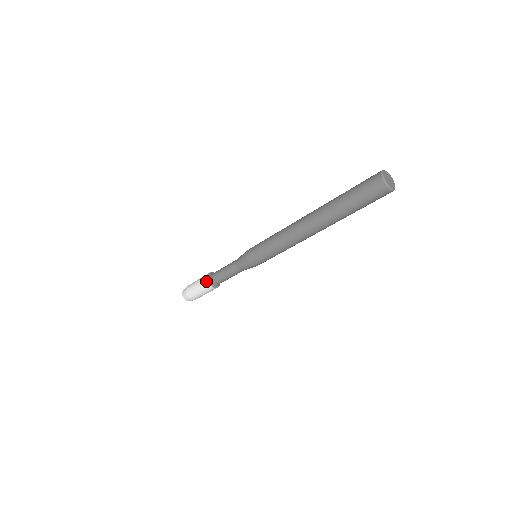
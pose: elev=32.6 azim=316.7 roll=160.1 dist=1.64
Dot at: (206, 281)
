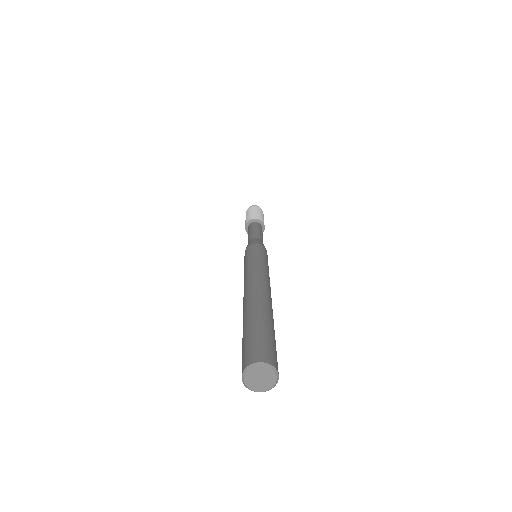
Dot at: occluded
